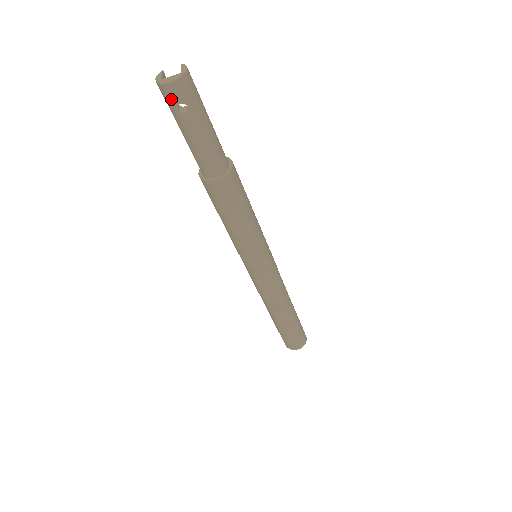
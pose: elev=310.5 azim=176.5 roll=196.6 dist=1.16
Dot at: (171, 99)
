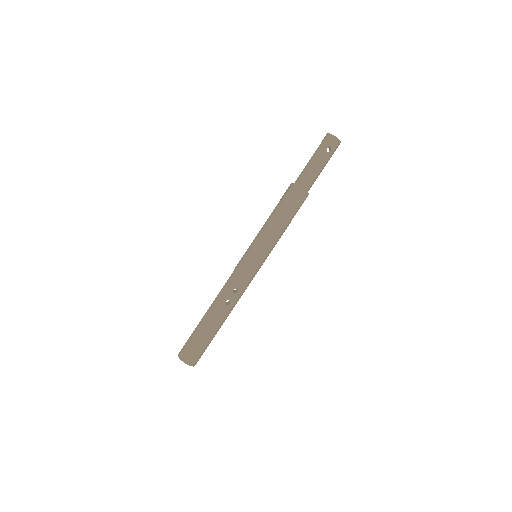
Dot at: (329, 143)
